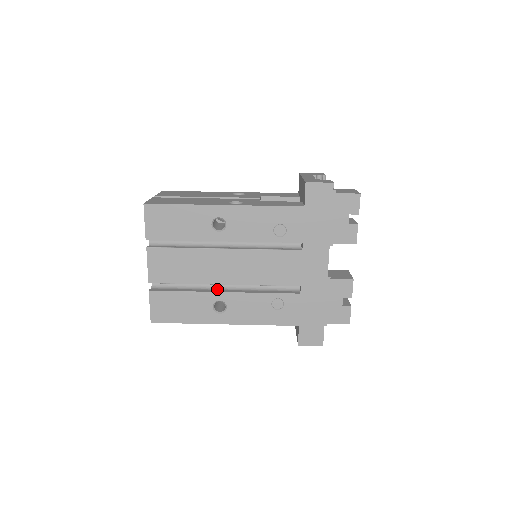
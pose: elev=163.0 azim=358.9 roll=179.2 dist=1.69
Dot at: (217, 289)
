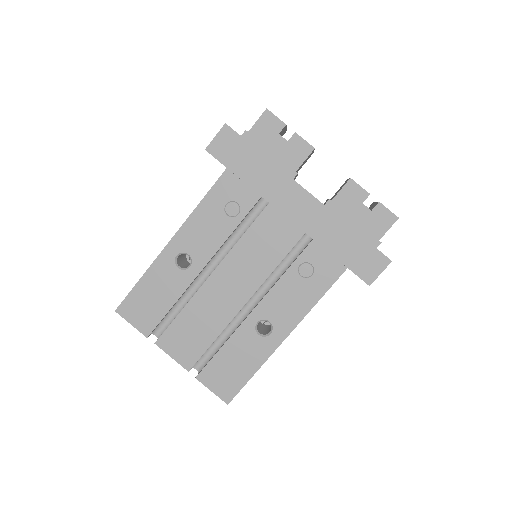
Dot at: occluded
